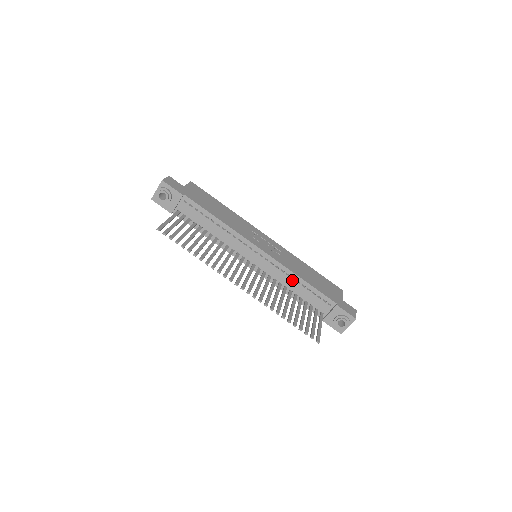
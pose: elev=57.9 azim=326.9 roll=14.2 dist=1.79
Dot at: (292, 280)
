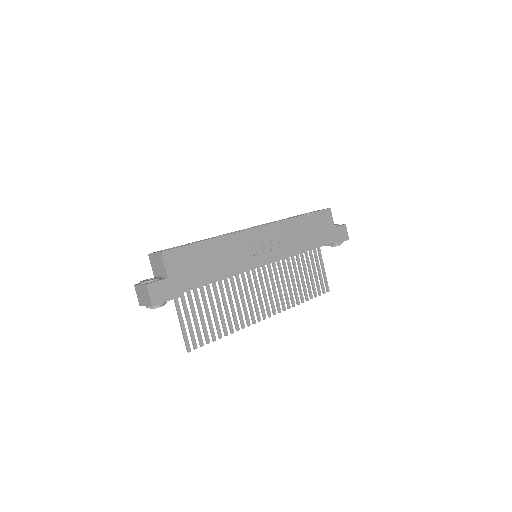
Dot at: occluded
